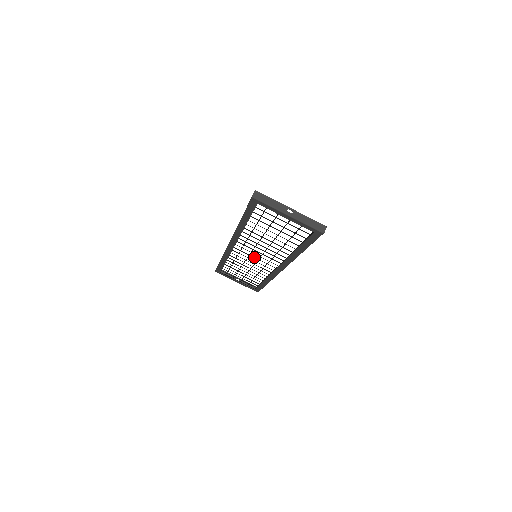
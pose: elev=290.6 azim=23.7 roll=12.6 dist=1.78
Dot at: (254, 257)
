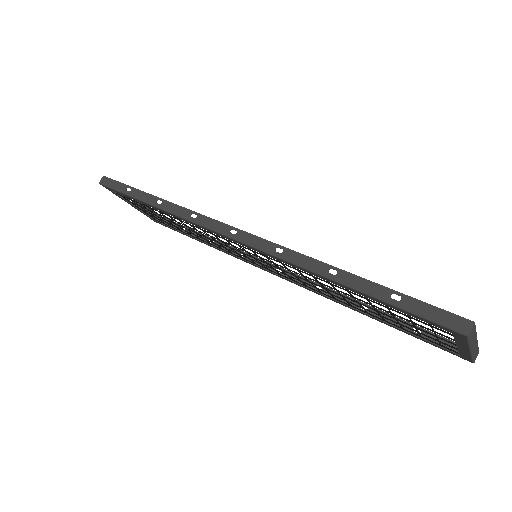
Dot at: occluded
